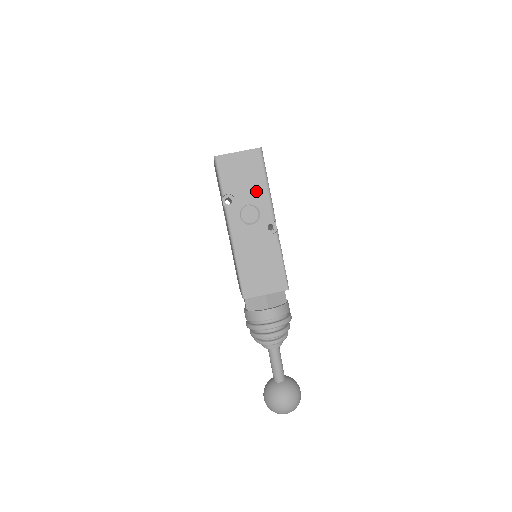
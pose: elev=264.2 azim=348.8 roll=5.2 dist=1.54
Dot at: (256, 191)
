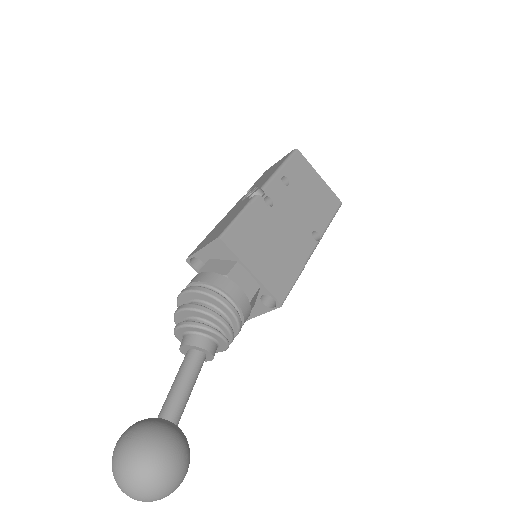
Dot at: occluded
